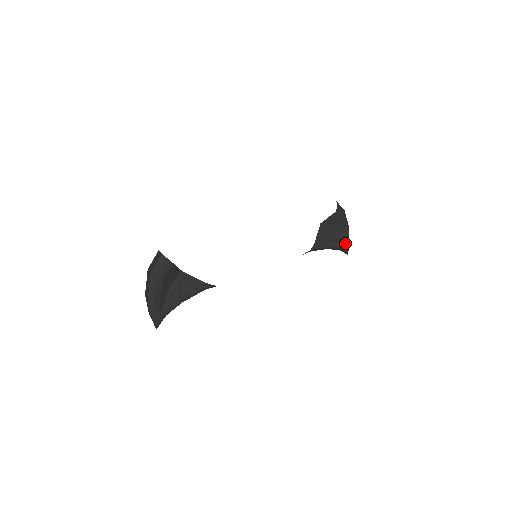
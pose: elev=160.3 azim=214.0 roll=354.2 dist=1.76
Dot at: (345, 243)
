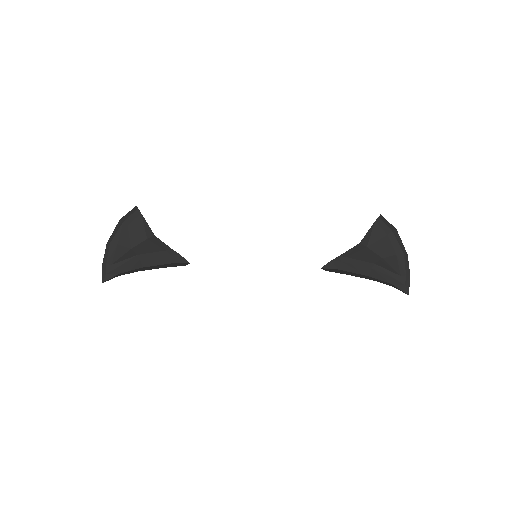
Dot at: (399, 273)
